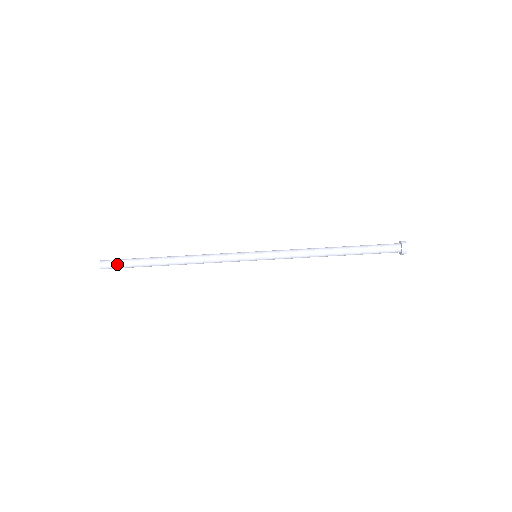
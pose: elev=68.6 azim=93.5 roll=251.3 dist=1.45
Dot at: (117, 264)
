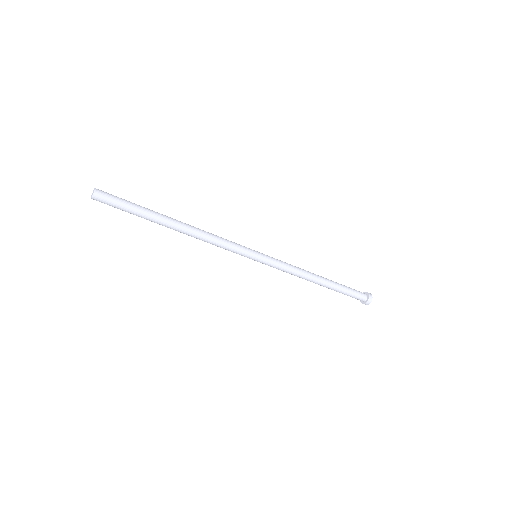
Dot at: (116, 199)
